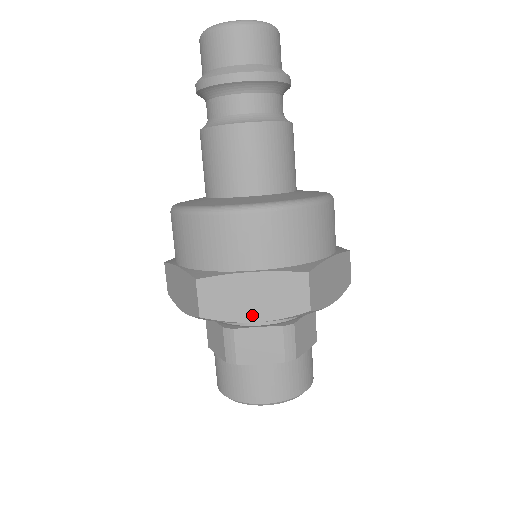
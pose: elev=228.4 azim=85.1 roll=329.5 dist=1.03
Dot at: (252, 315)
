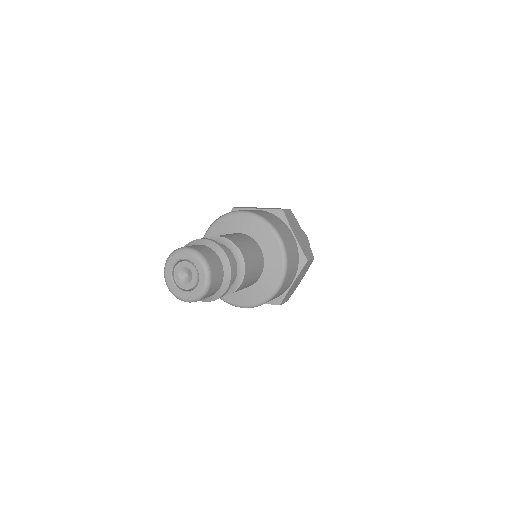
Dot at: occluded
